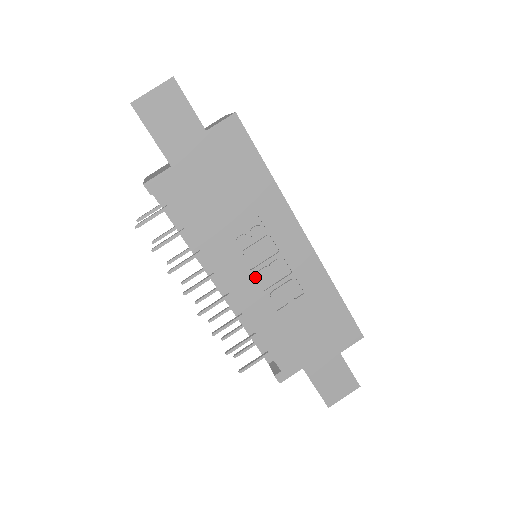
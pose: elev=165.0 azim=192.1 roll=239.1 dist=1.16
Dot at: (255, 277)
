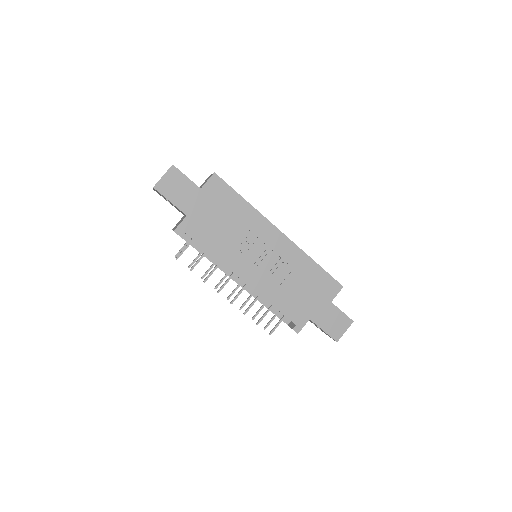
Dot at: (258, 268)
